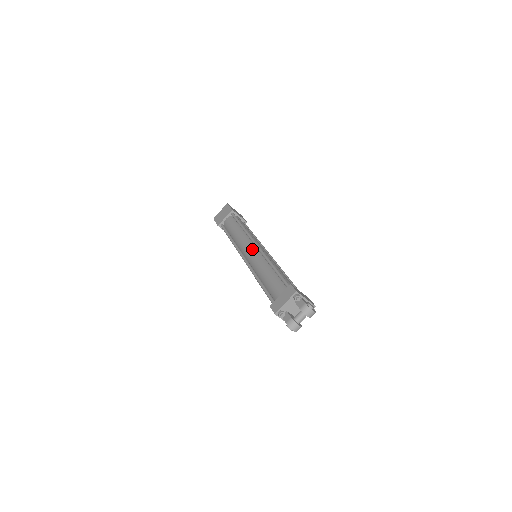
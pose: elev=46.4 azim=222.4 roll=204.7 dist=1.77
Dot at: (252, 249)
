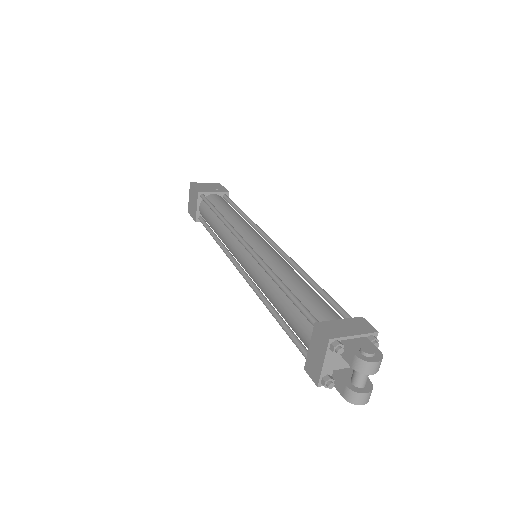
Dot at: (243, 254)
